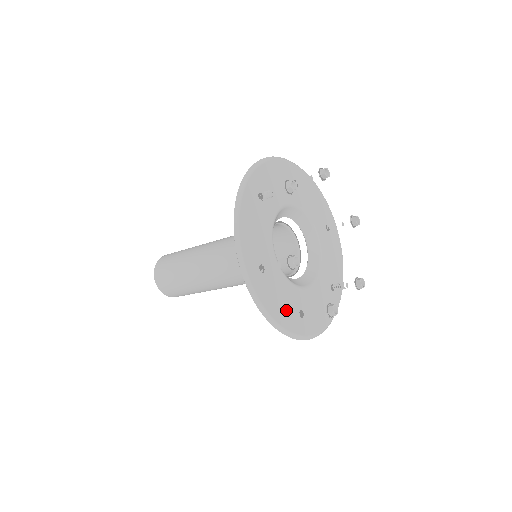
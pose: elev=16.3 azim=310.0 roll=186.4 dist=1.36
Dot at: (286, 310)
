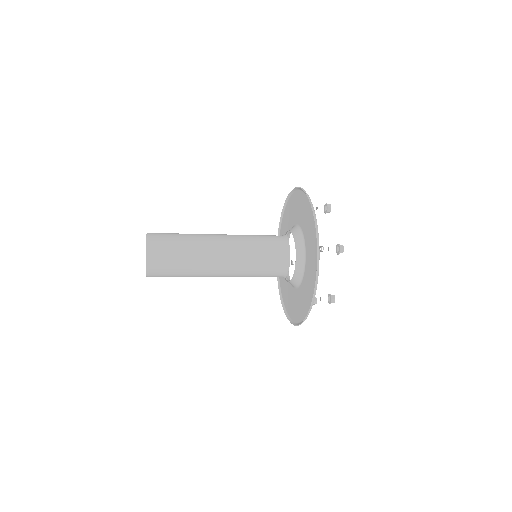
Dot at: (295, 309)
